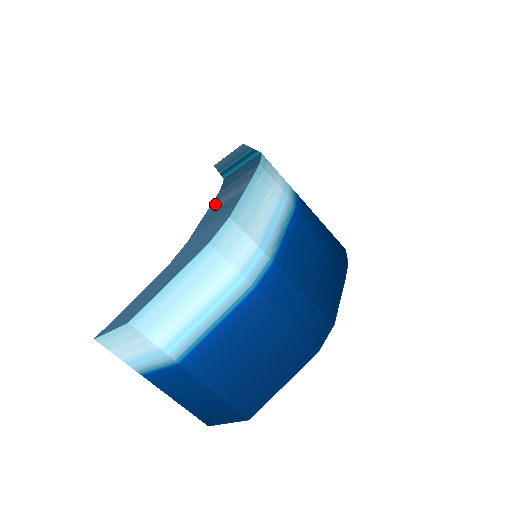
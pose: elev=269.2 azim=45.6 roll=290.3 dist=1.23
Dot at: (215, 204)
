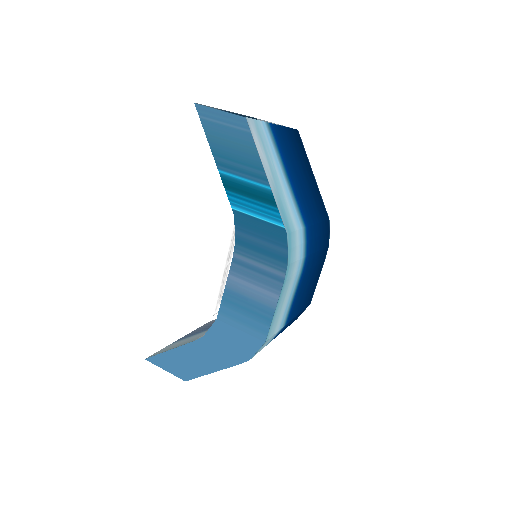
Dot at: (237, 280)
